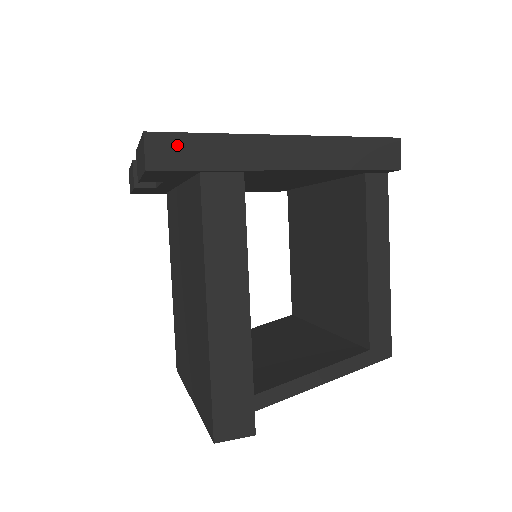
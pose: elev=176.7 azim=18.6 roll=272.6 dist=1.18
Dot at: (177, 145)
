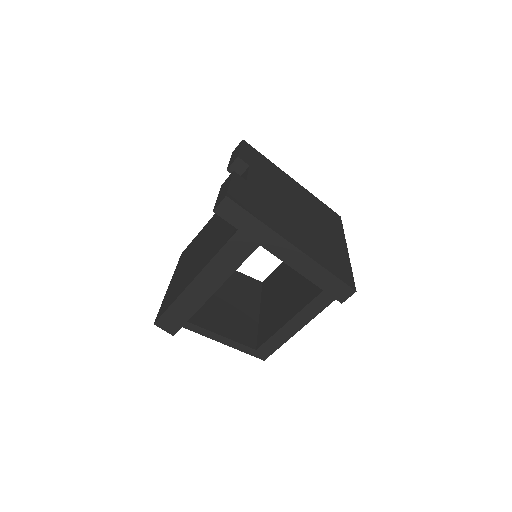
Dot at: (237, 212)
